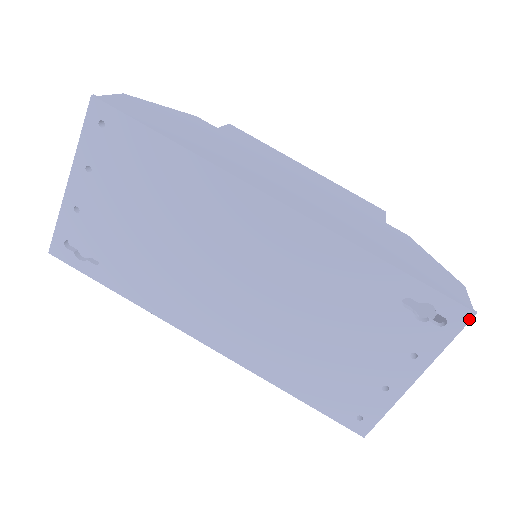
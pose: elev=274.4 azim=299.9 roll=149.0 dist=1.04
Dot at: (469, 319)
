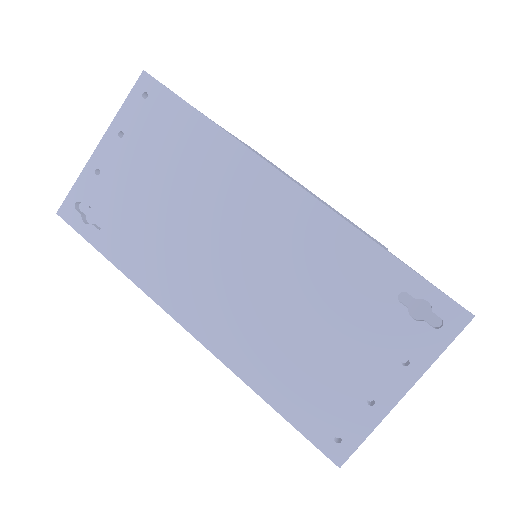
Dot at: (466, 322)
